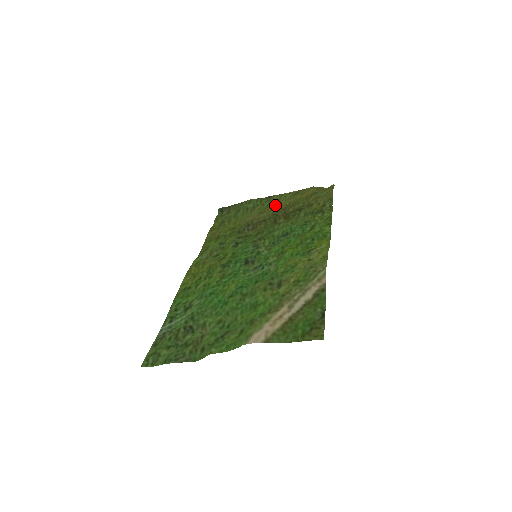
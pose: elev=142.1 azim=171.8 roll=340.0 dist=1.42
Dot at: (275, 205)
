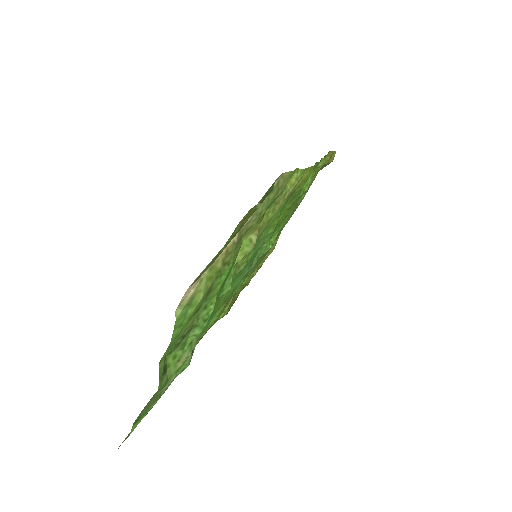
Dot at: occluded
